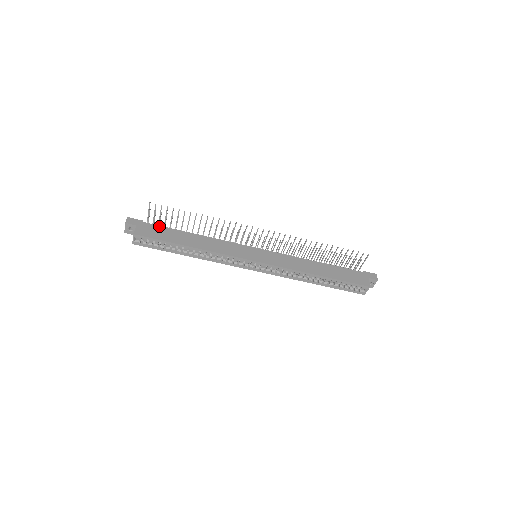
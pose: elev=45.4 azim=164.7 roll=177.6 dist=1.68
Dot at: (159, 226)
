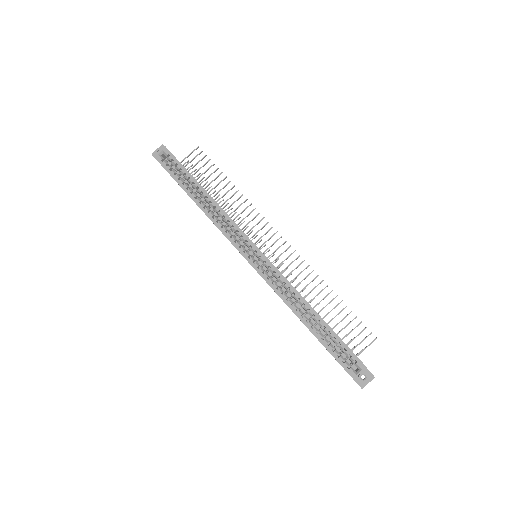
Dot at: occluded
